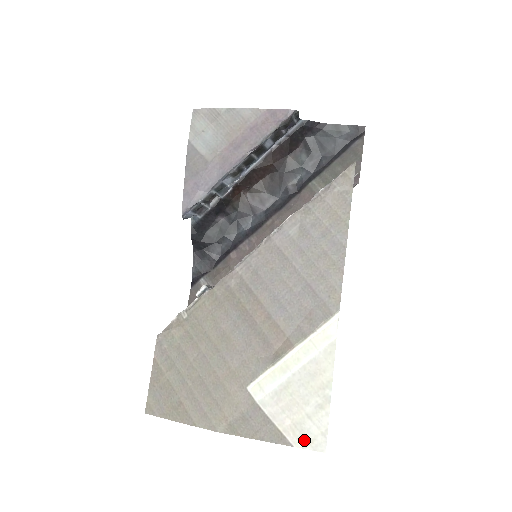
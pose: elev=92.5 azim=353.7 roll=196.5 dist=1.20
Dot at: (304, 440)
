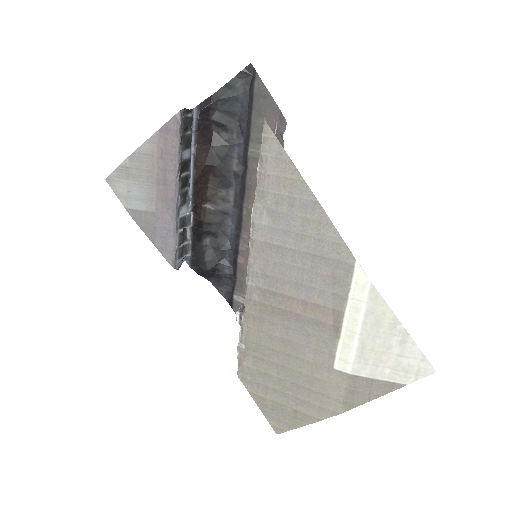
Dot at: (411, 375)
